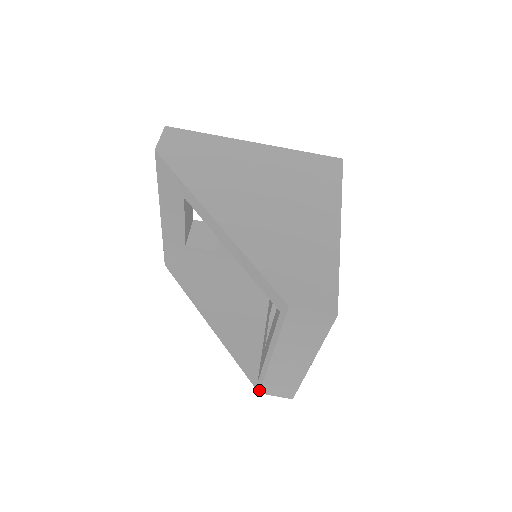
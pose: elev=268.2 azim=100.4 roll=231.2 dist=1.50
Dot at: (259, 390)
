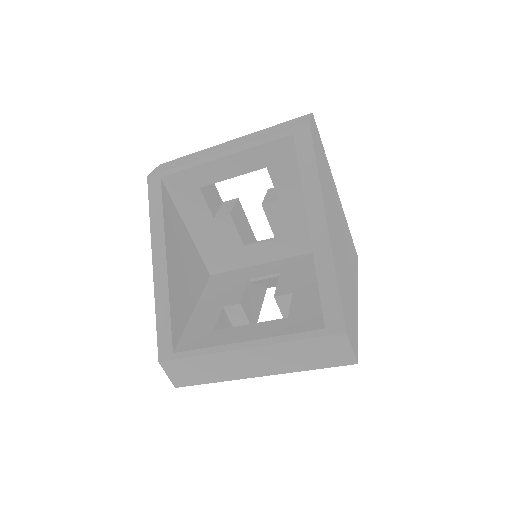
Dot at: (164, 360)
